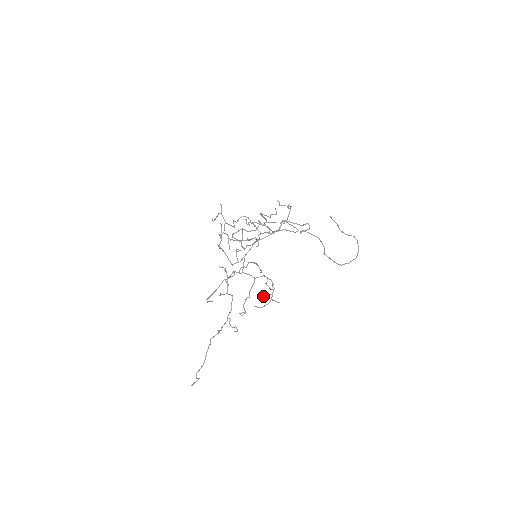
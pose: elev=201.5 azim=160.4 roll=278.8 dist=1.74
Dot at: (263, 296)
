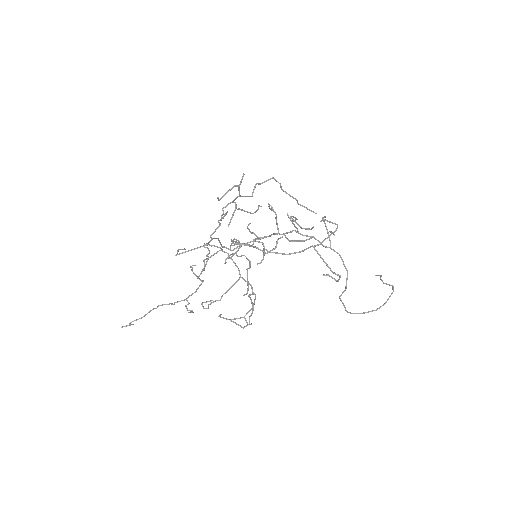
Dot at: occluded
